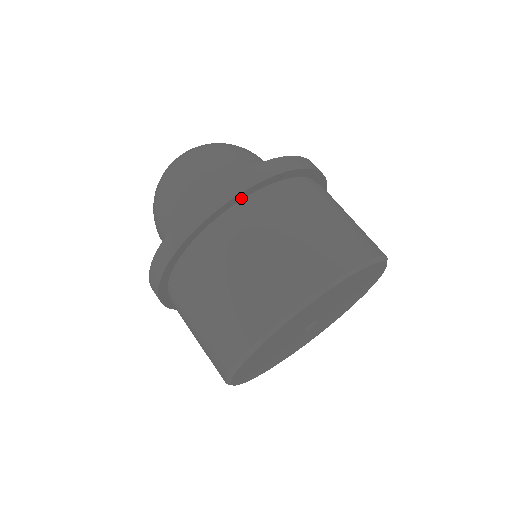
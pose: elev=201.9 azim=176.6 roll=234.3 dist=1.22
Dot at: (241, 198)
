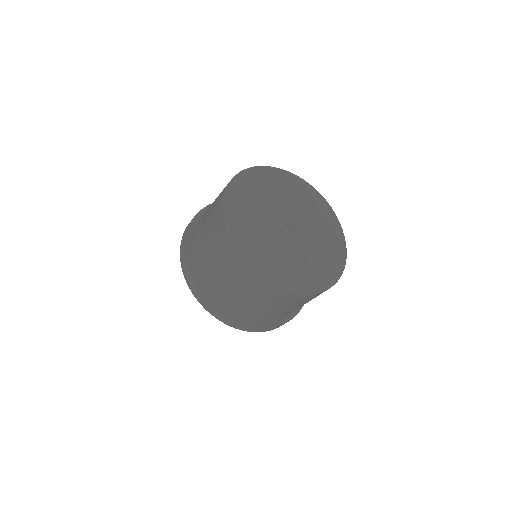
Dot at: (190, 242)
